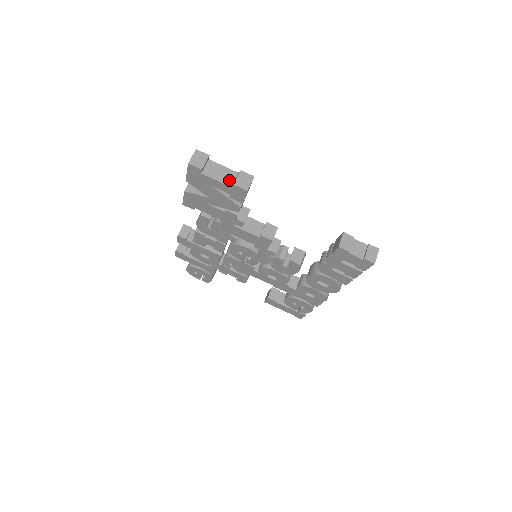
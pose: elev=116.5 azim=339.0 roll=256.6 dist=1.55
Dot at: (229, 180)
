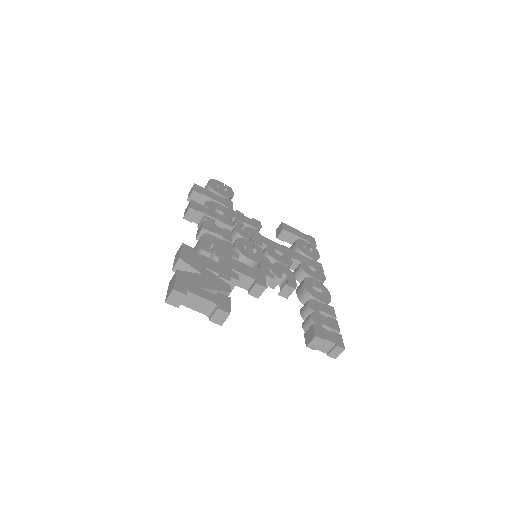
Dot at: (206, 310)
